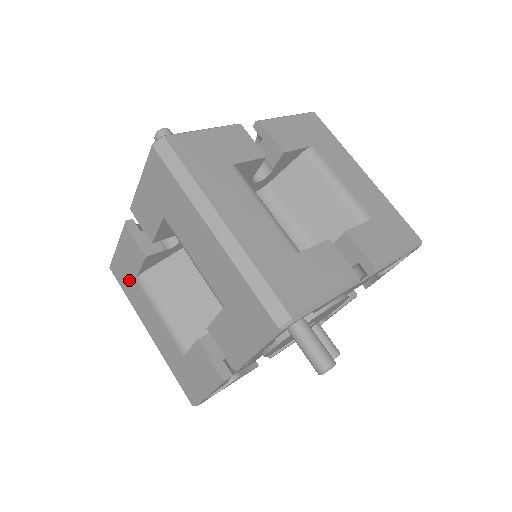
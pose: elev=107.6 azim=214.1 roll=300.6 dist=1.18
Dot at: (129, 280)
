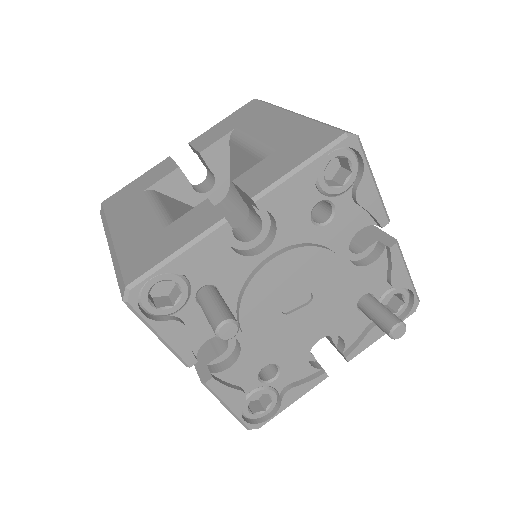
Dot at: occluded
